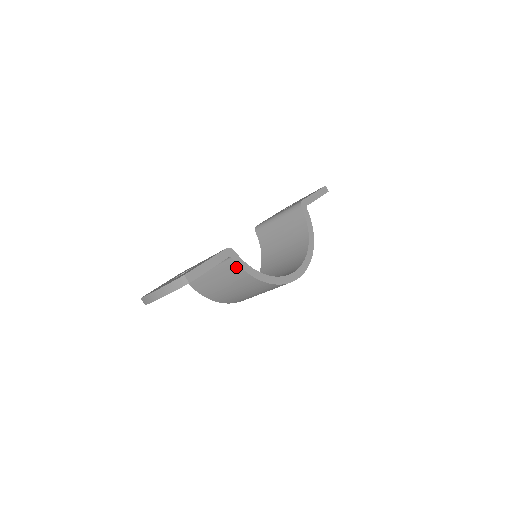
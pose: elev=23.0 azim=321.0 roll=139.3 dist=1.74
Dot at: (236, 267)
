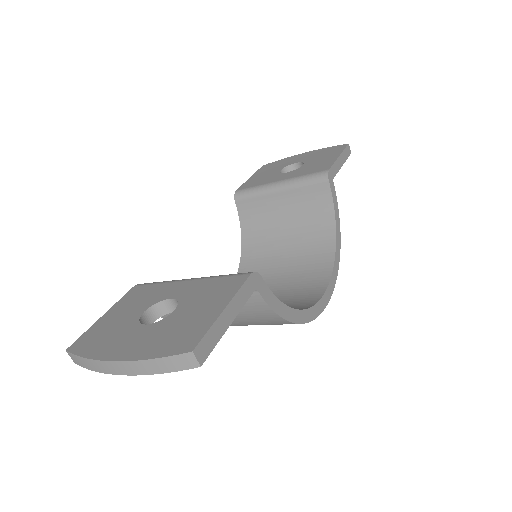
Dot at: (259, 304)
